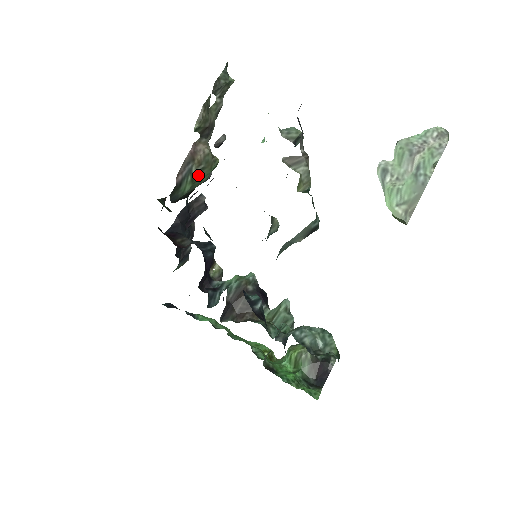
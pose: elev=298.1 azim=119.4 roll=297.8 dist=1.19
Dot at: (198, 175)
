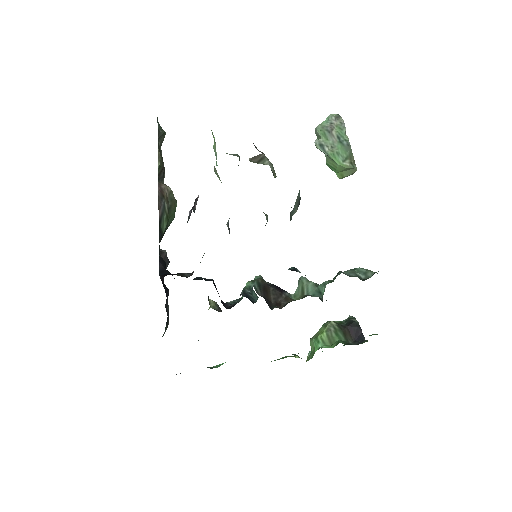
Dot at: (169, 212)
